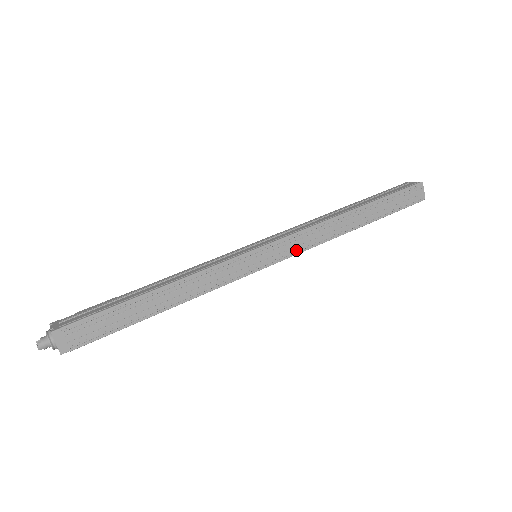
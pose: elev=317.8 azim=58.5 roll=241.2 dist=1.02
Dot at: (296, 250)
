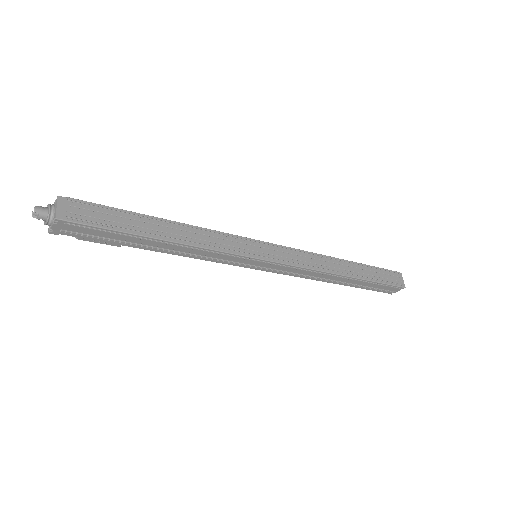
Dot at: (294, 262)
